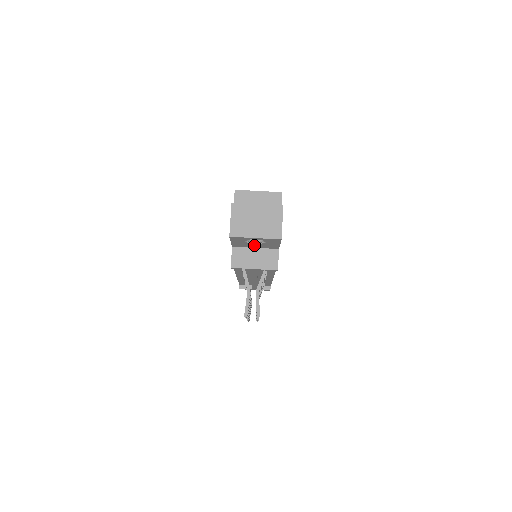
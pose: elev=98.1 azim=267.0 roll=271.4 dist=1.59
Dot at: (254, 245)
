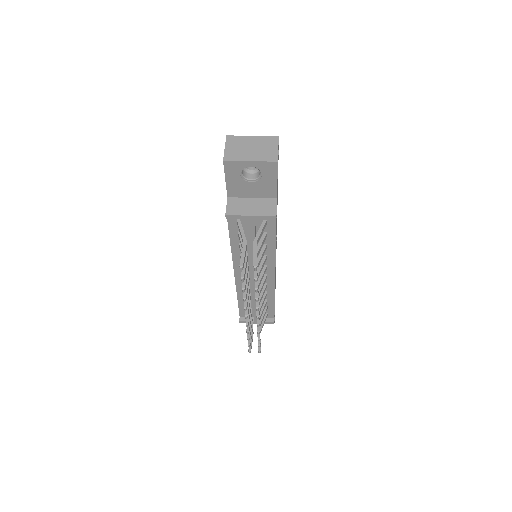
Dot at: (250, 189)
